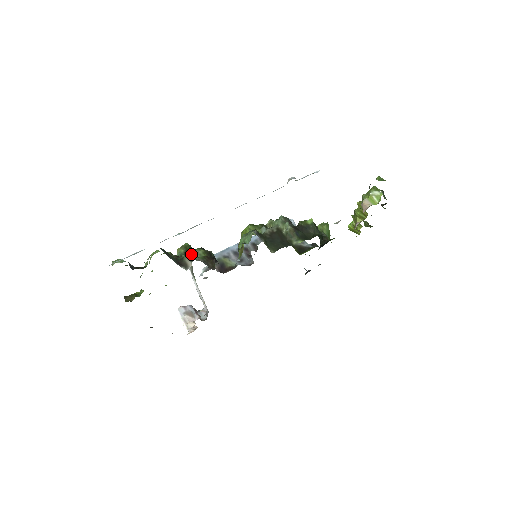
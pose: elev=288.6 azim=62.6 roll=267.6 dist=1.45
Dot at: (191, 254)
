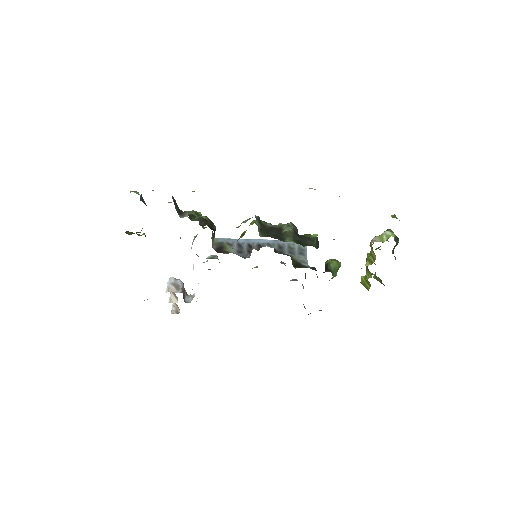
Dot at: occluded
